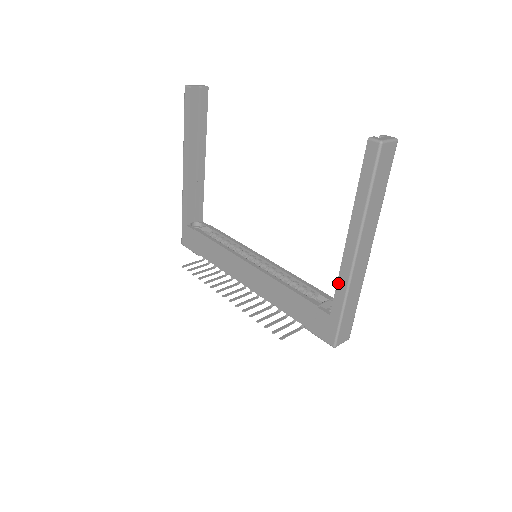
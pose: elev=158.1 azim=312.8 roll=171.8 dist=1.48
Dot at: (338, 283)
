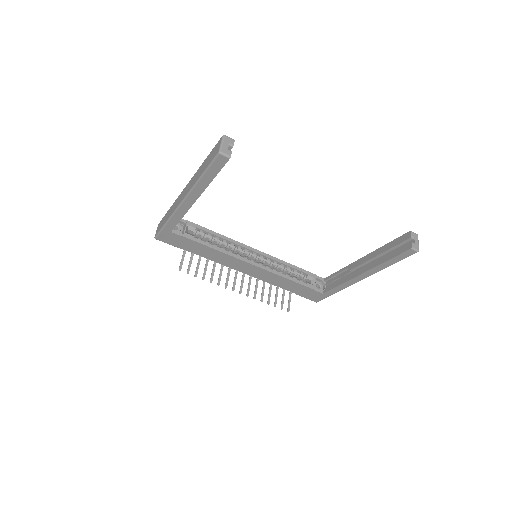
Dot at: (340, 286)
